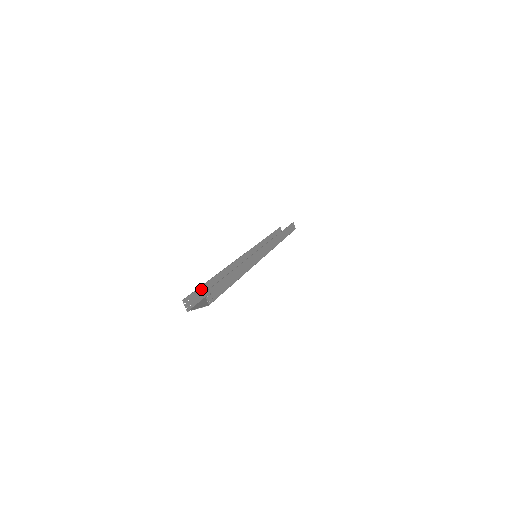
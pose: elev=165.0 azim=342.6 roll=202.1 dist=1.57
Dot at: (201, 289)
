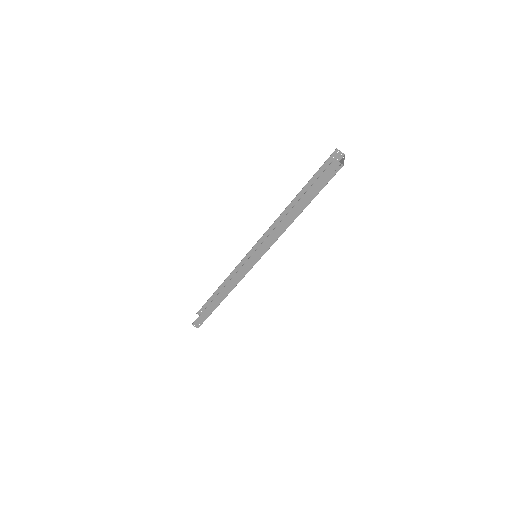
Dot at: (314, 186)
